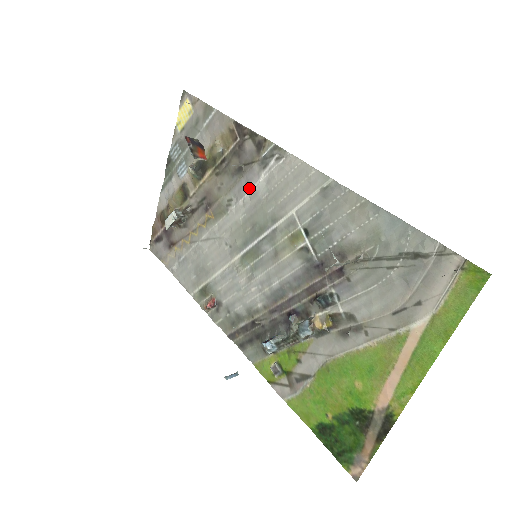
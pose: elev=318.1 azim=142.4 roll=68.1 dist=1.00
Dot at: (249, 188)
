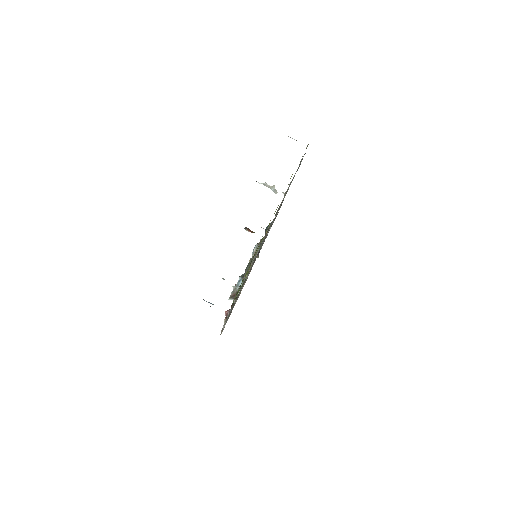
Dot at: occluded
